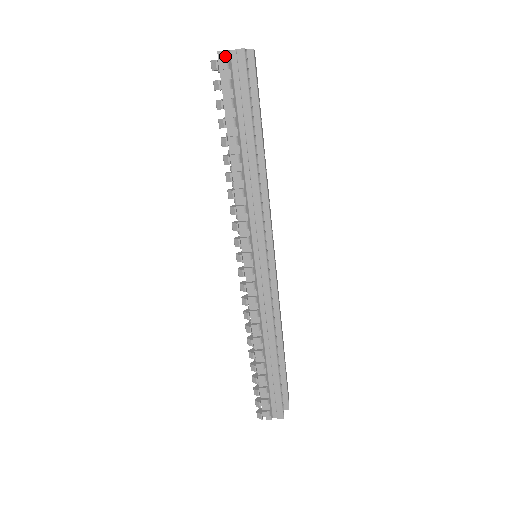
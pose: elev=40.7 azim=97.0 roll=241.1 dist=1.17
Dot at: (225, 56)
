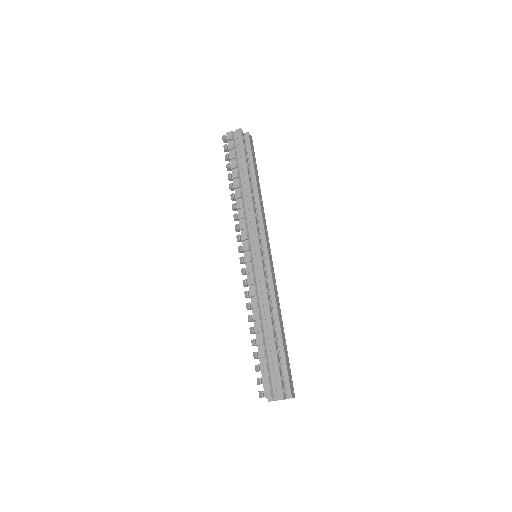
Dot at: (230, 134)
